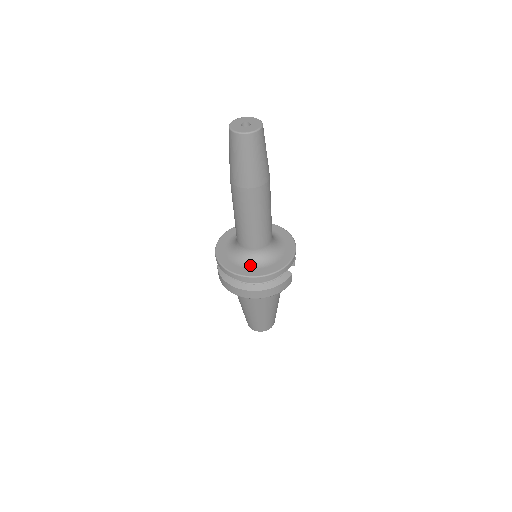
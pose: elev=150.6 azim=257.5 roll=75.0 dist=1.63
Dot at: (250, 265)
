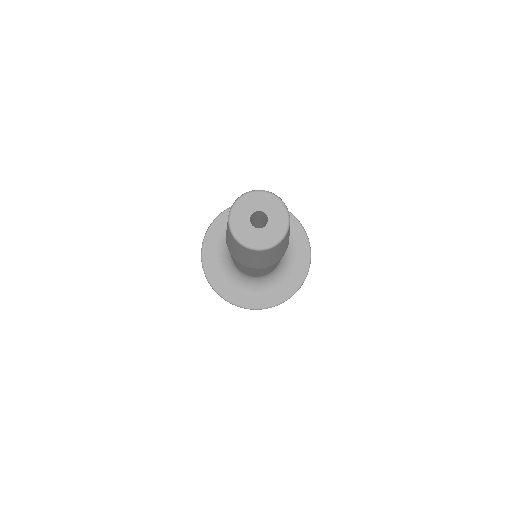
Dot at: (267, 288)
